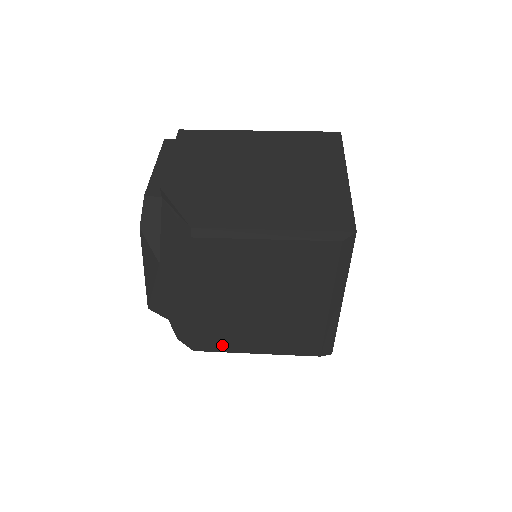
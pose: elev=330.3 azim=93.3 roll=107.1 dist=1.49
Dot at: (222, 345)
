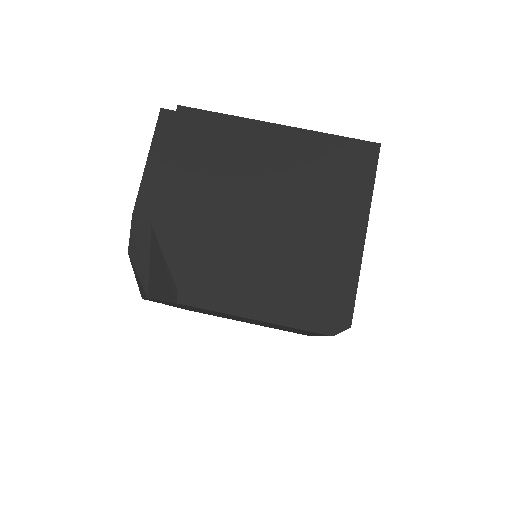
Dot at: occluded
